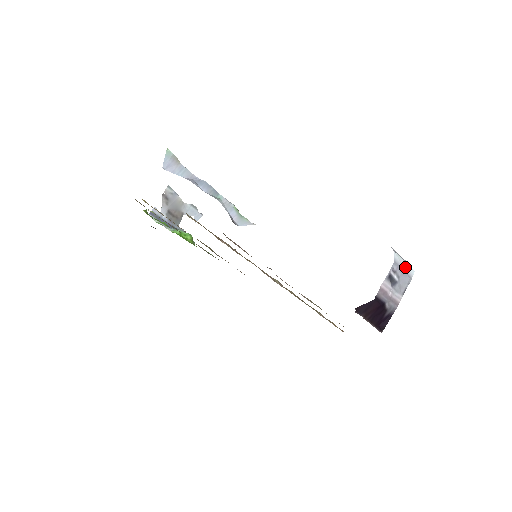
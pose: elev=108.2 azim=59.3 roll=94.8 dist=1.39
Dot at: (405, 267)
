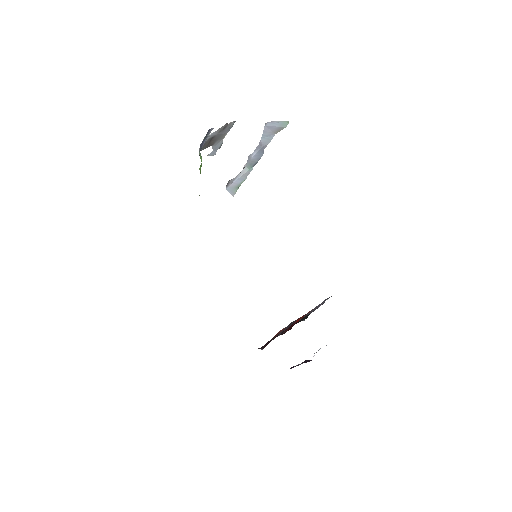
Dot at: occluded
